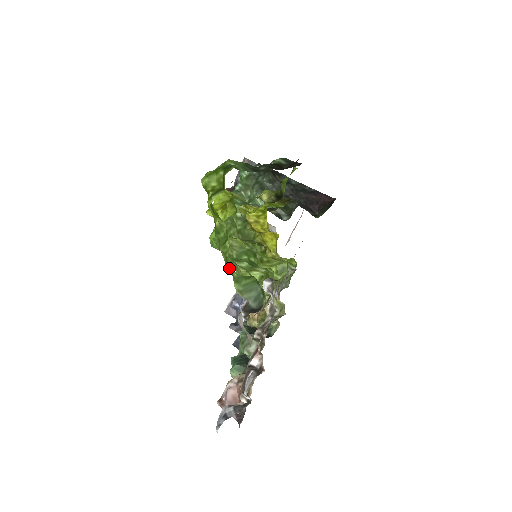
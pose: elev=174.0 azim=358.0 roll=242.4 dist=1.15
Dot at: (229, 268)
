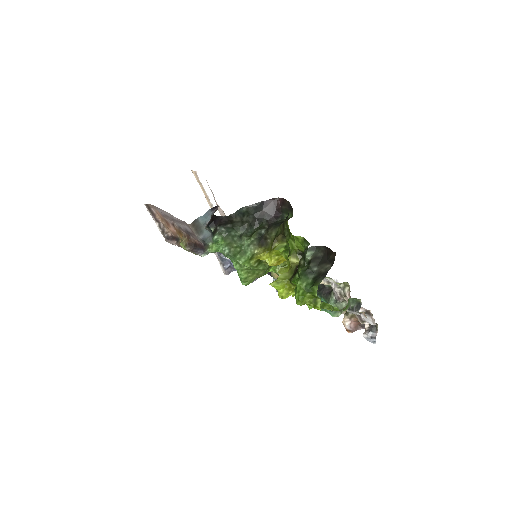
Dot at: occluded
